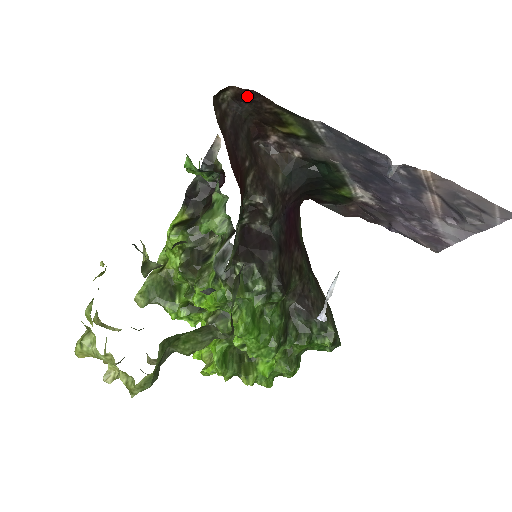
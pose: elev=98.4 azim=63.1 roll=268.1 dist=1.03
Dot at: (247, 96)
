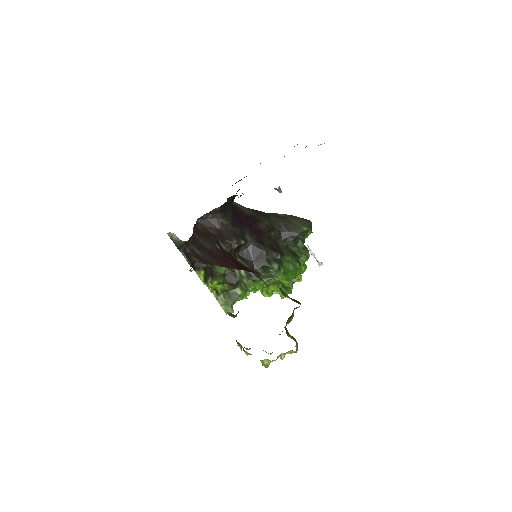
Dot at: occluded
